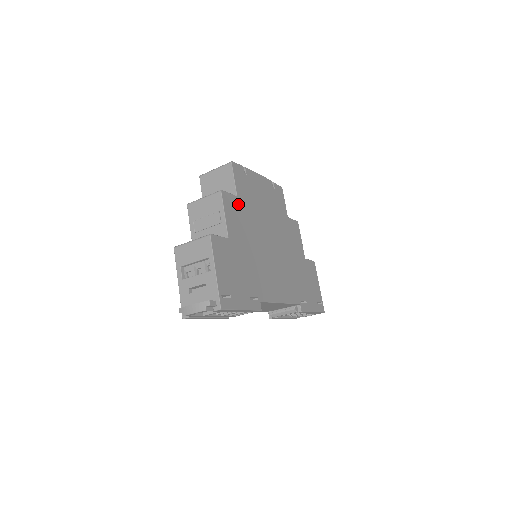
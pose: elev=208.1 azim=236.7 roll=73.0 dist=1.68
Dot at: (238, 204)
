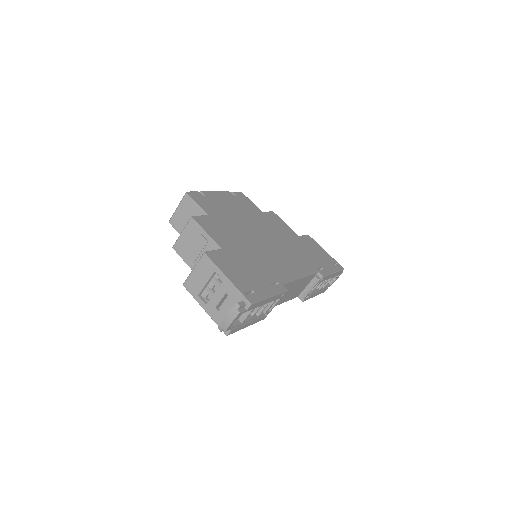
Dot at: (213, 220)
